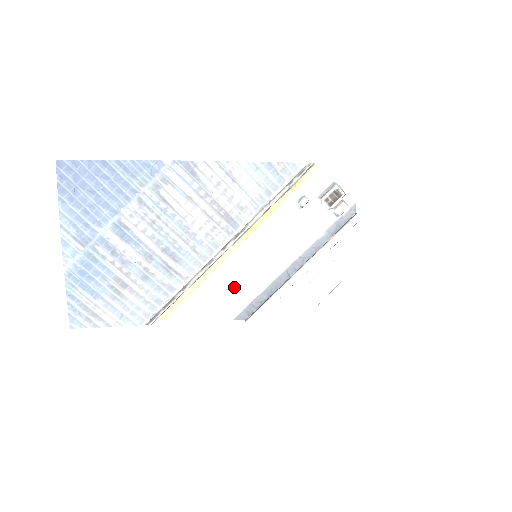
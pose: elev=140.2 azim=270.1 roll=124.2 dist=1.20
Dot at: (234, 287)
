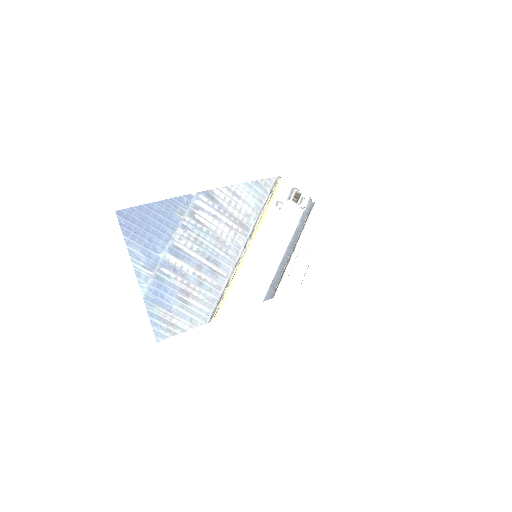
Dot at: (256, 277)
